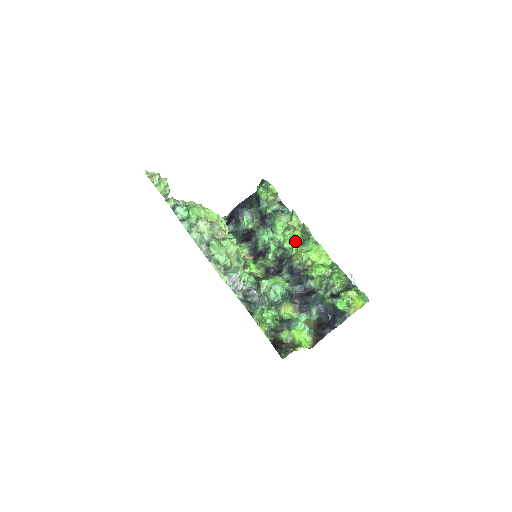
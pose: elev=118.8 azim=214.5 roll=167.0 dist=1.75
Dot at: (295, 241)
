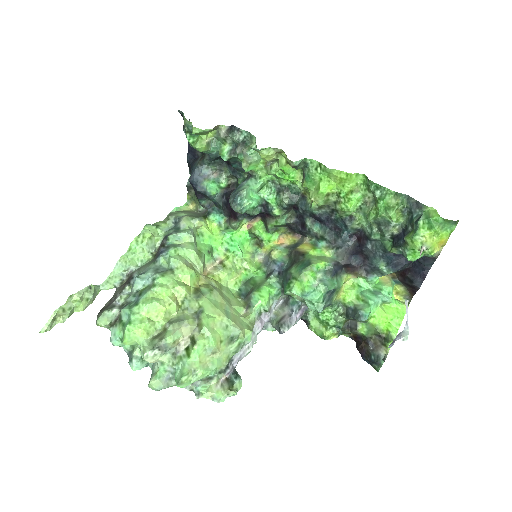
Dot at: (291, 177)
